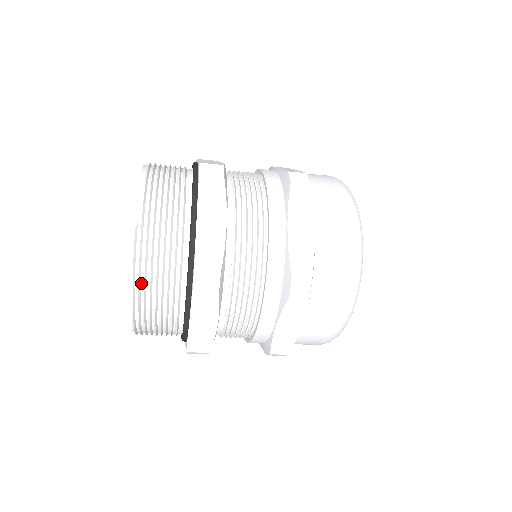
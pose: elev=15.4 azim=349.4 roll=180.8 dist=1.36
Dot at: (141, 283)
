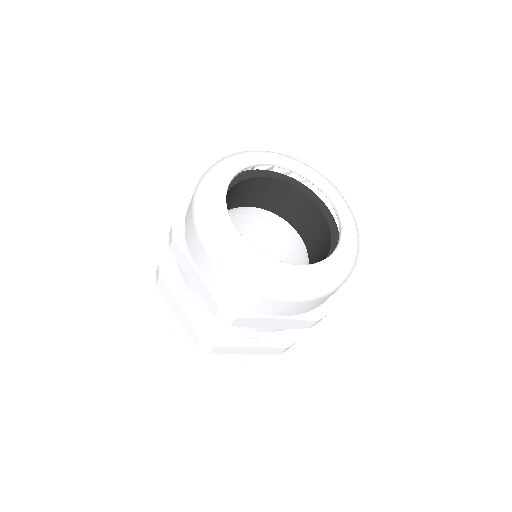
Dot at: occluded
